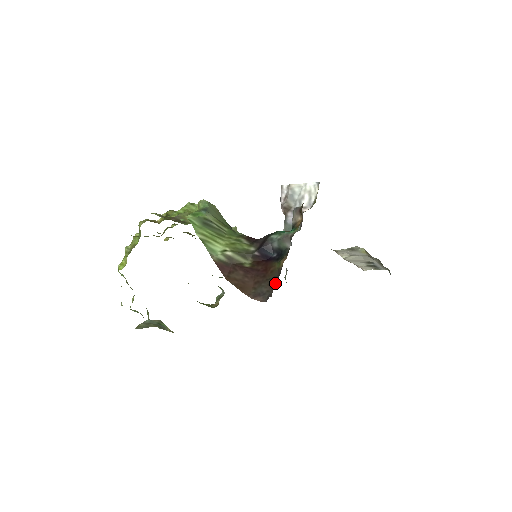
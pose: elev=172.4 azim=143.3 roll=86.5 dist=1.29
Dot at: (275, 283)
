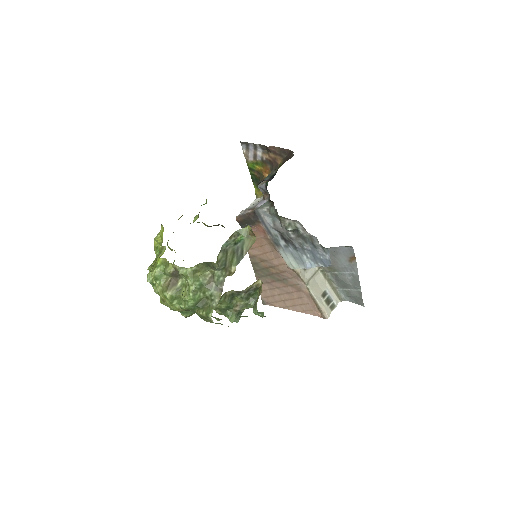
Dot at: (288, 156)
